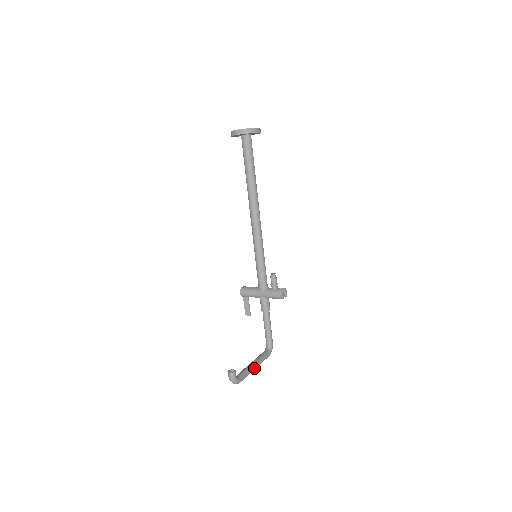
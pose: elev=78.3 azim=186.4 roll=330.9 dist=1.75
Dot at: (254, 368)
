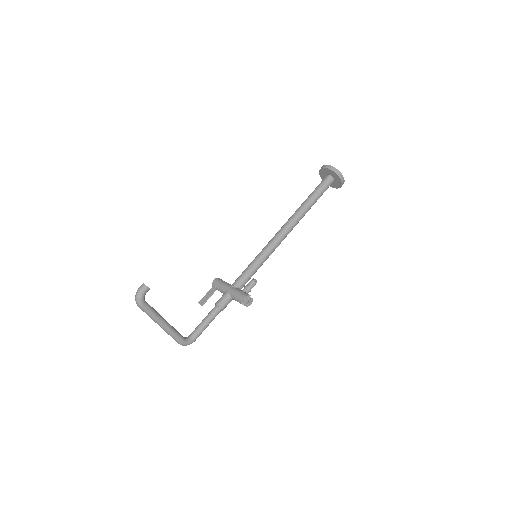
Dot at: (162, 322)
